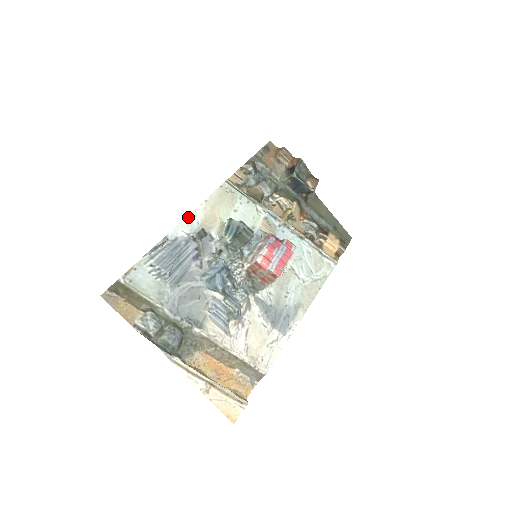
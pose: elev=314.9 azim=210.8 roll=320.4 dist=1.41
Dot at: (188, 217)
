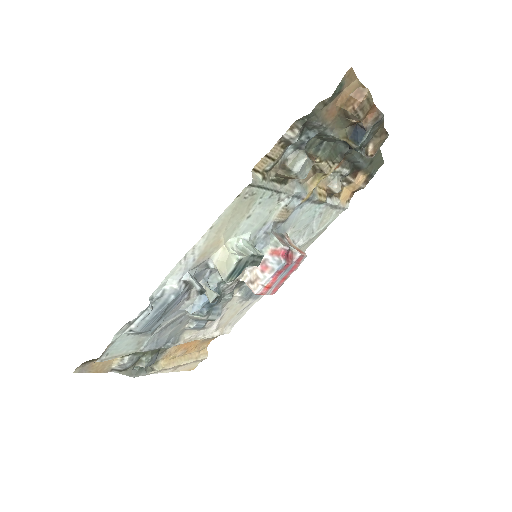
Dot at: (182, 259)
